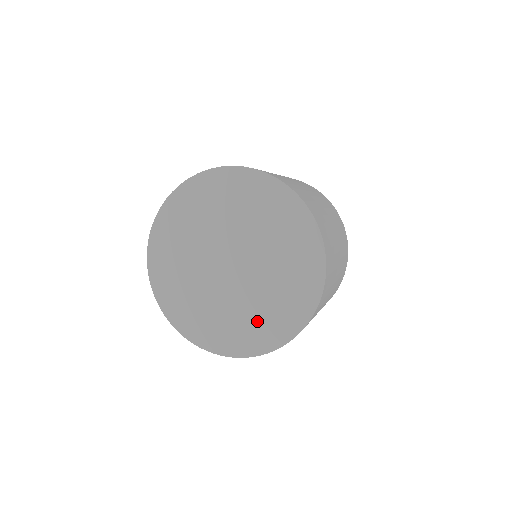
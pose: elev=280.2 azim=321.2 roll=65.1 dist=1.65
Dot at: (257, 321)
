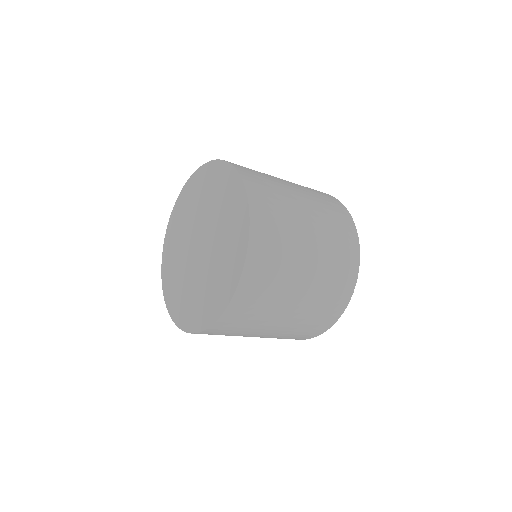
Dot at: (216, 284)
